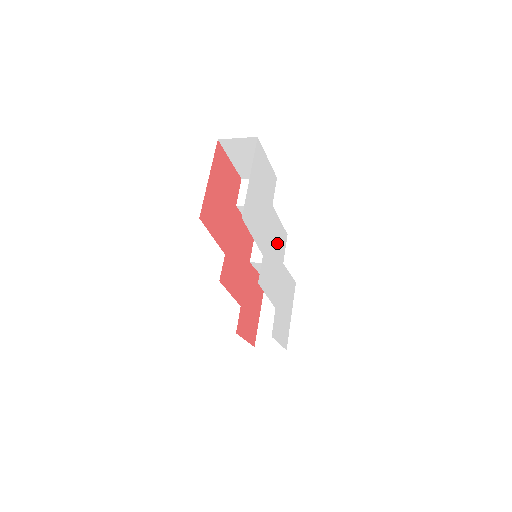
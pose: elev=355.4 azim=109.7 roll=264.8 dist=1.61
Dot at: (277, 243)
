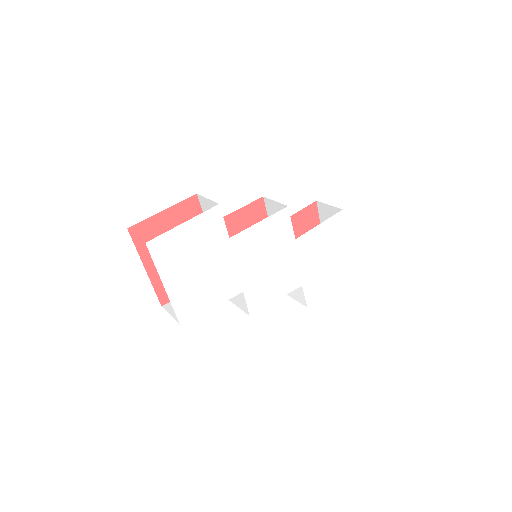
Dot at: (267, 245)
